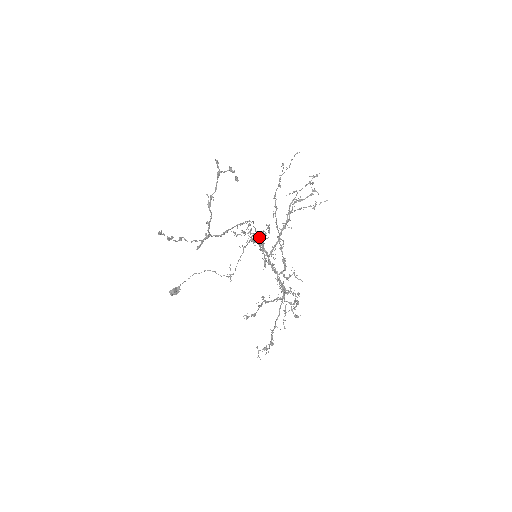
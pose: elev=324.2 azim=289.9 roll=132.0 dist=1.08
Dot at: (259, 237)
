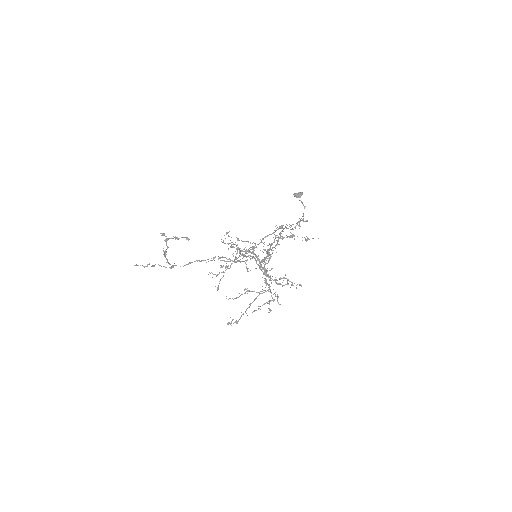
Dot at: (237, 258)
